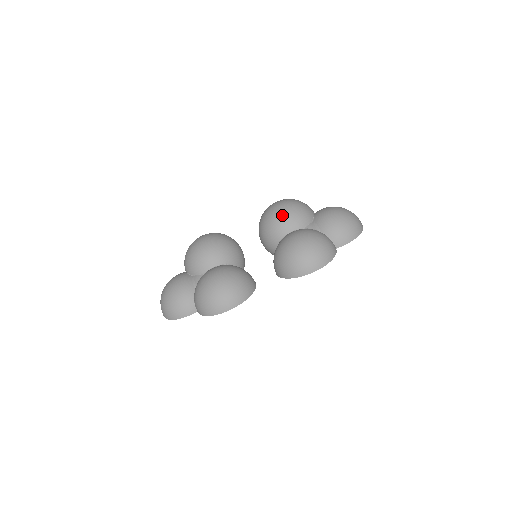
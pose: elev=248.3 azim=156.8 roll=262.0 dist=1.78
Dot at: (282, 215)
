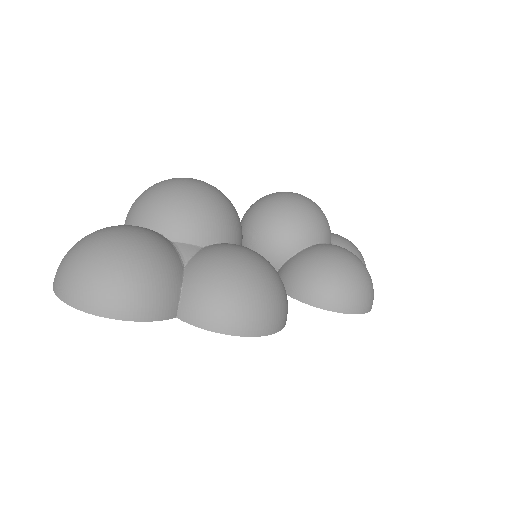
Dot at: (316, 213)
